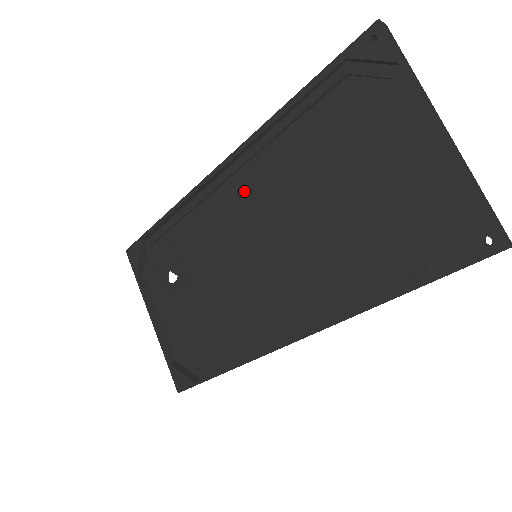
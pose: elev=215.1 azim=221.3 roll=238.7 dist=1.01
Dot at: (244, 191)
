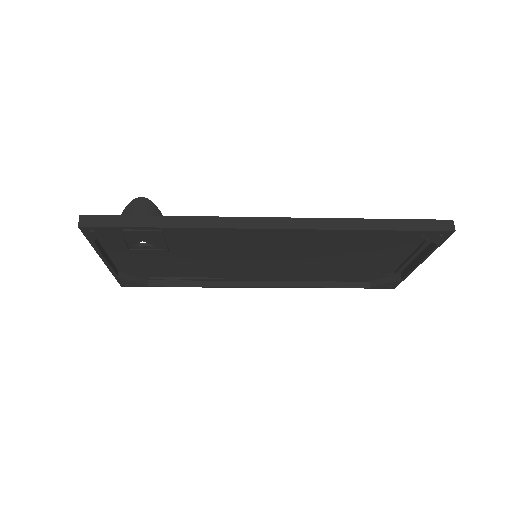
Dot at: (276, 235)
